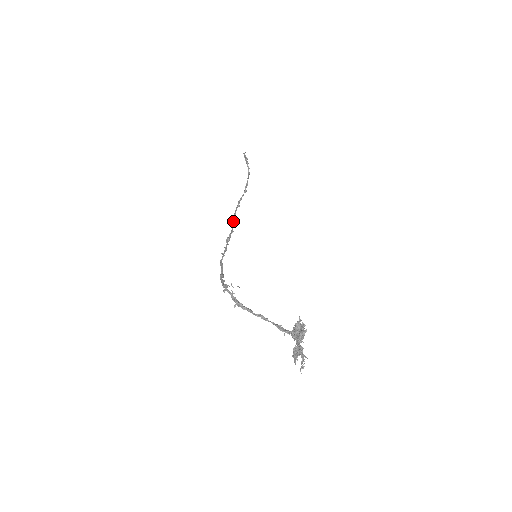
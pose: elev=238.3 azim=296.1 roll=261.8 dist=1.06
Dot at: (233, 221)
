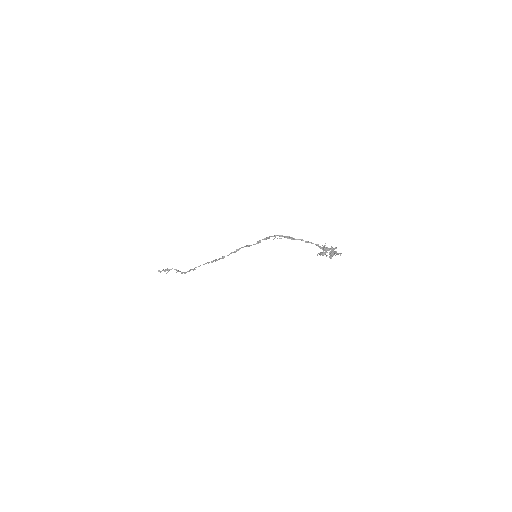
Dot at: occluded
